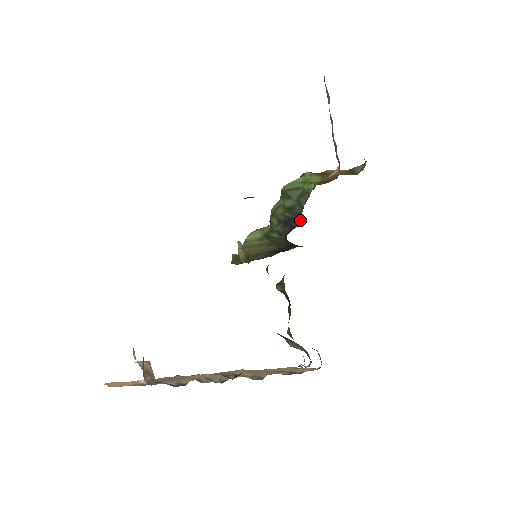
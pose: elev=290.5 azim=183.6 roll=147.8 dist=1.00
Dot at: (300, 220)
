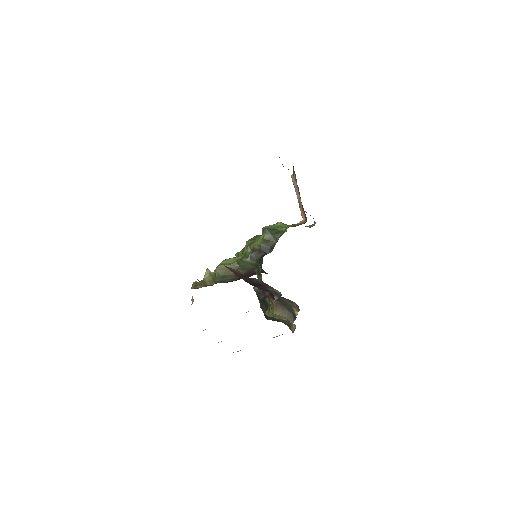
Dot at: (272, 249)
